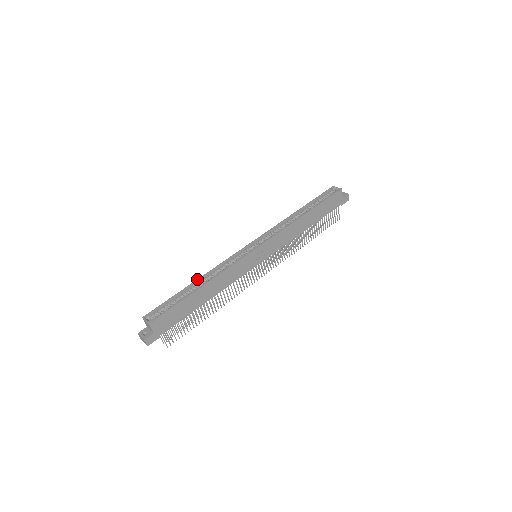
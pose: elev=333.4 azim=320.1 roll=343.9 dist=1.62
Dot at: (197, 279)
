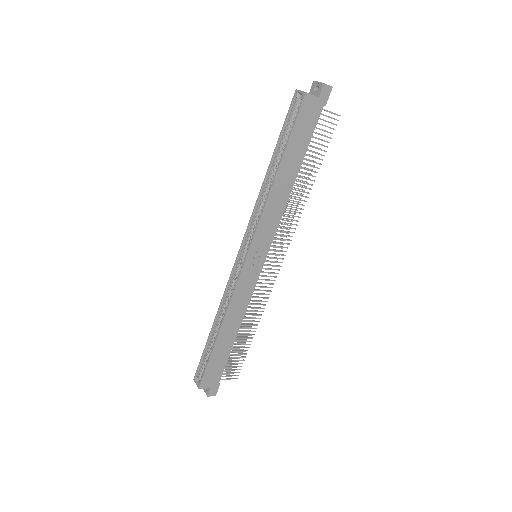
Dot at: occluded
